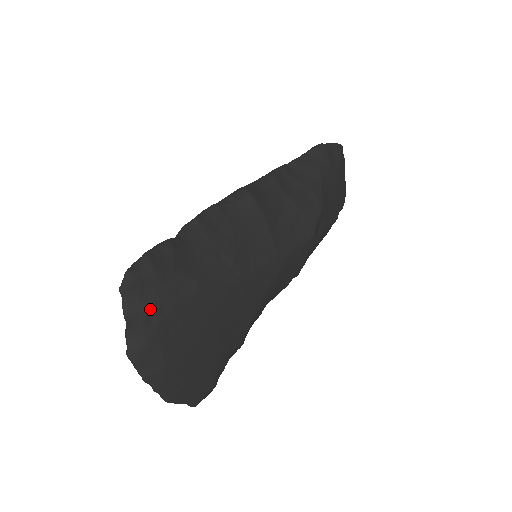
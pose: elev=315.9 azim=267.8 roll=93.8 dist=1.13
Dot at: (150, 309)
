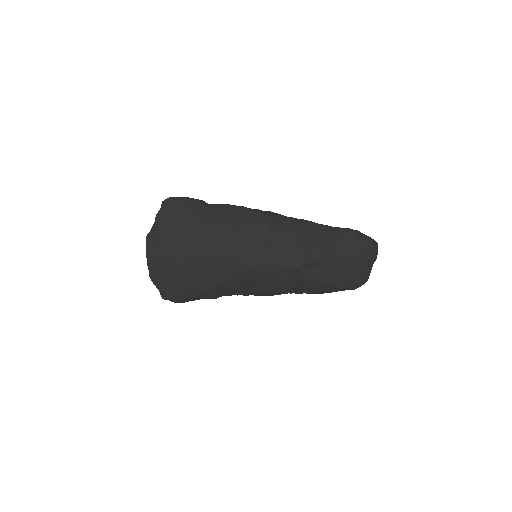
Dot at: (168, 220)
